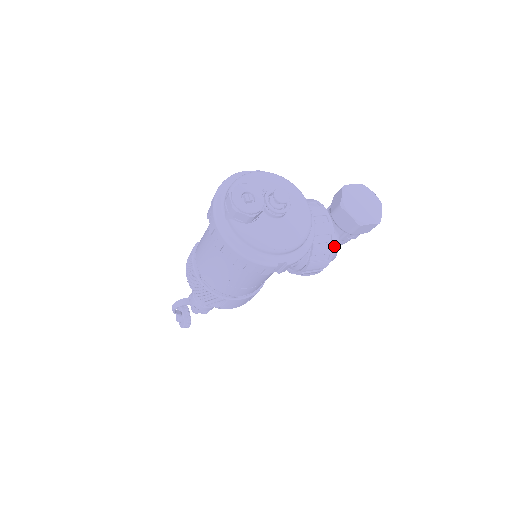
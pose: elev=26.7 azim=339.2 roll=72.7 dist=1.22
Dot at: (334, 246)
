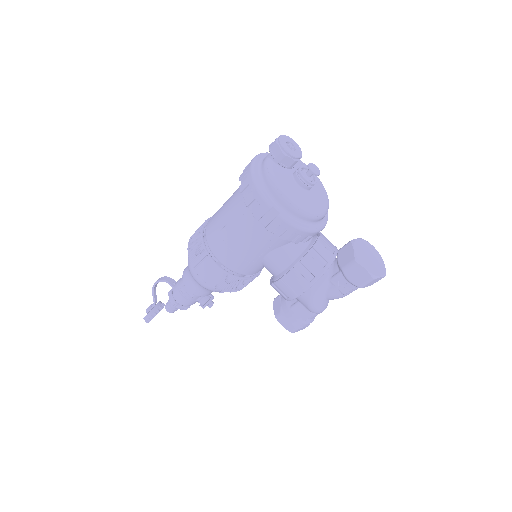
Dot at: (323, 273)
